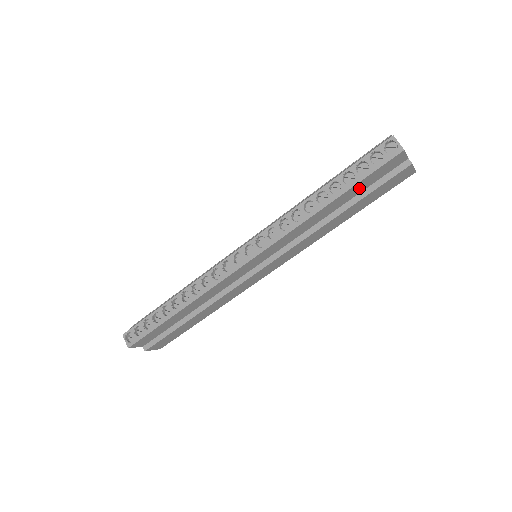
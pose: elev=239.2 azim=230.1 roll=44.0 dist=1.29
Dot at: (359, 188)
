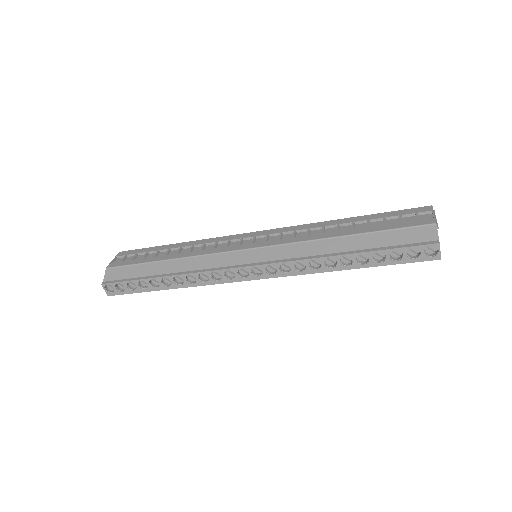
Dot at: occluded
